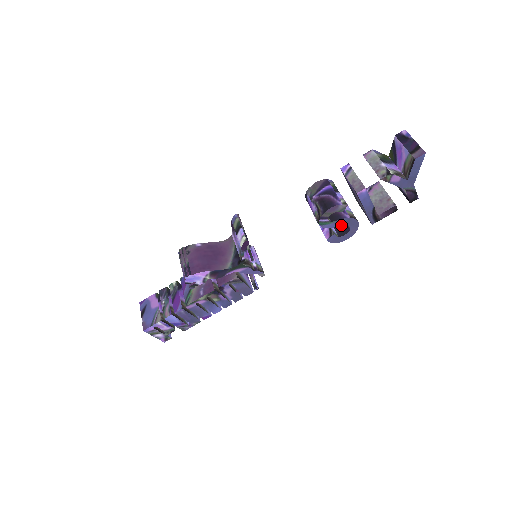
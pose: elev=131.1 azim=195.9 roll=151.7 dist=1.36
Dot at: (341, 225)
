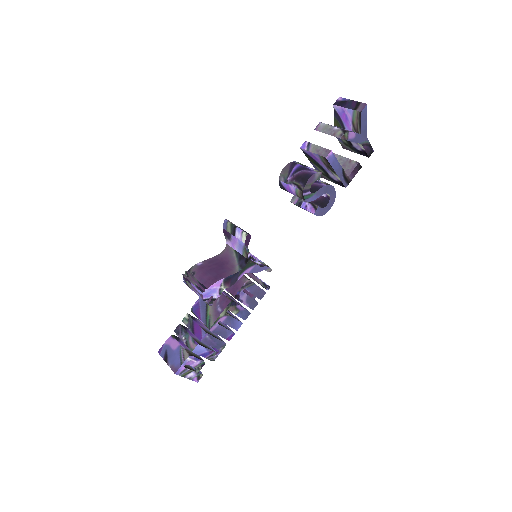
Dot at: occluded
